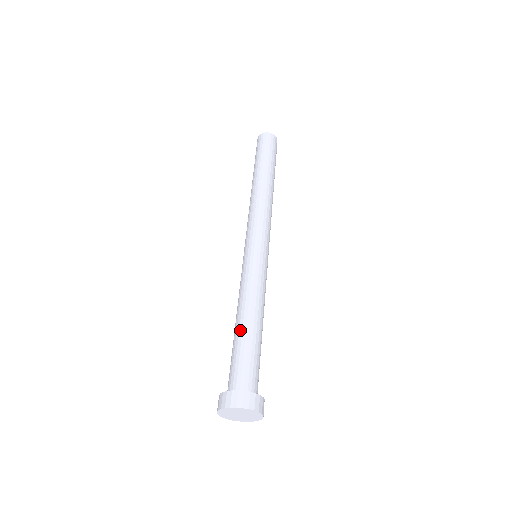
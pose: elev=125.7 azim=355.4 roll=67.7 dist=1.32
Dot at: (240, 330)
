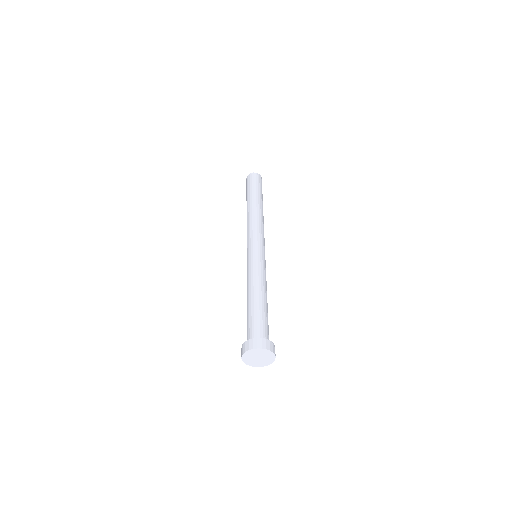
Dot at: (255, 301)
